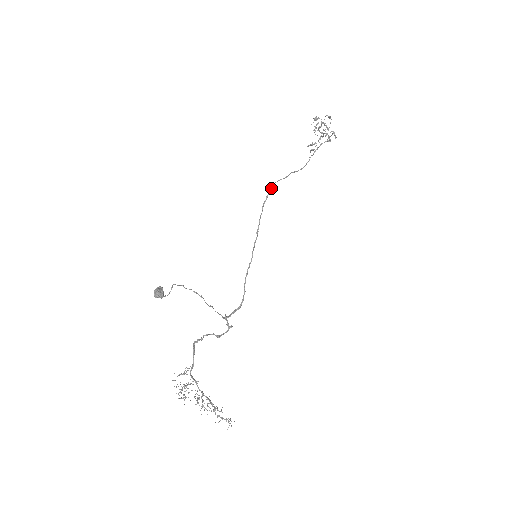
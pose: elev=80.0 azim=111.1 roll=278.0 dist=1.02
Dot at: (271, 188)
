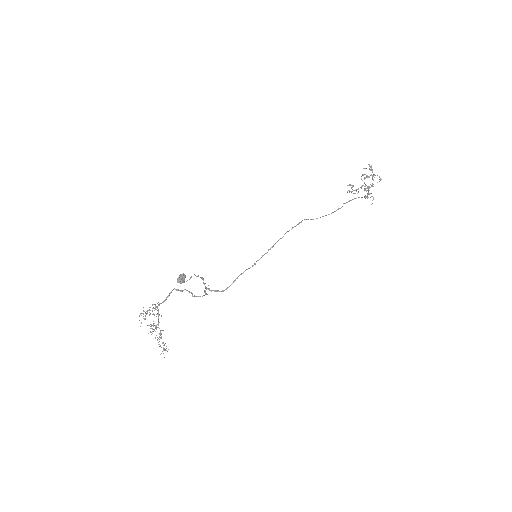
Dot at: (301, 222)
